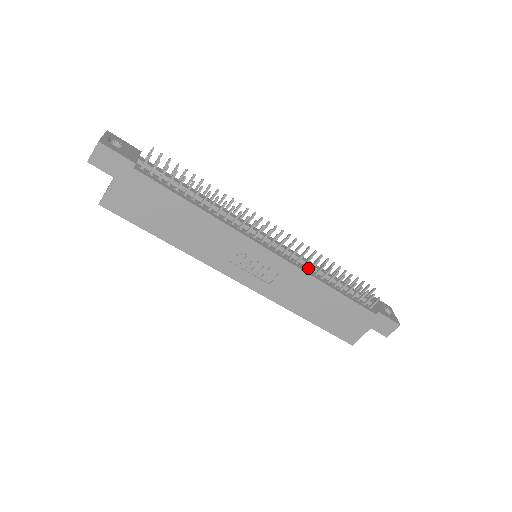
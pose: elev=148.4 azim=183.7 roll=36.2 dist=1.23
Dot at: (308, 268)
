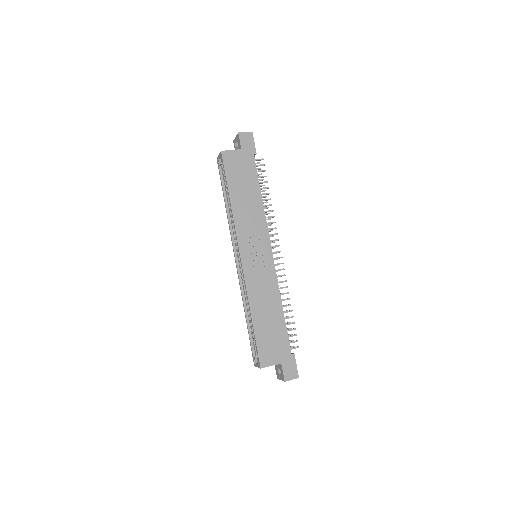
Dot at: occluded
